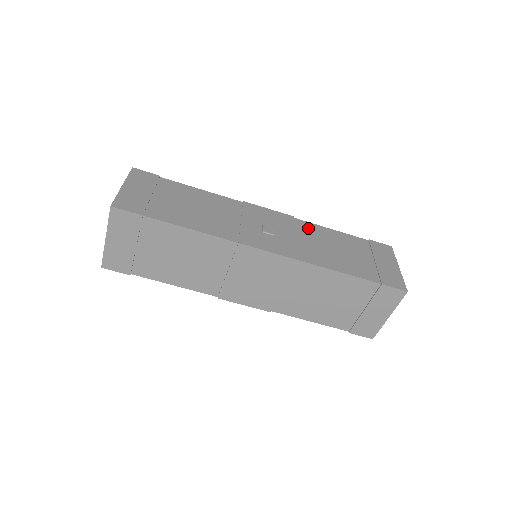
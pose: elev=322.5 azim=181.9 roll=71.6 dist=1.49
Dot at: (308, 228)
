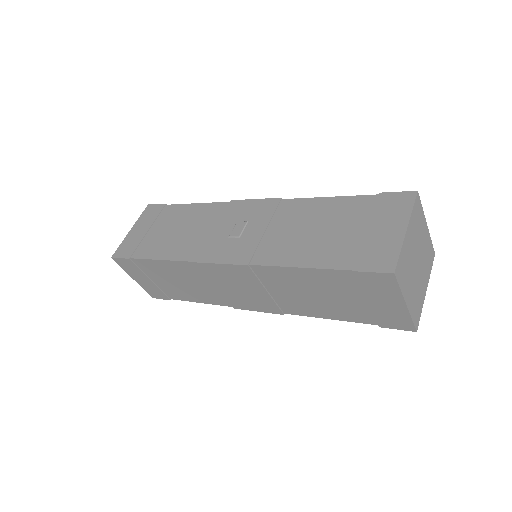
Dot at: (292, 209)
